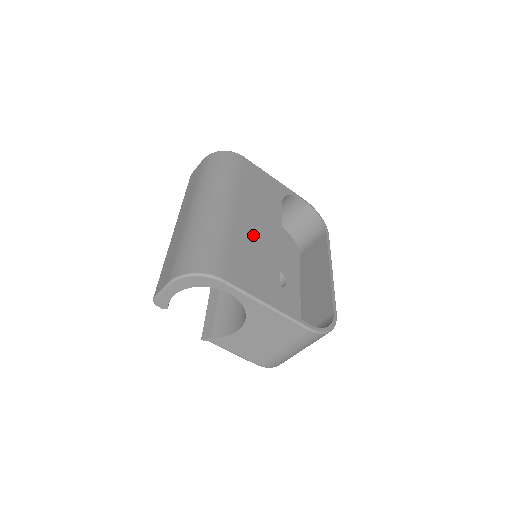
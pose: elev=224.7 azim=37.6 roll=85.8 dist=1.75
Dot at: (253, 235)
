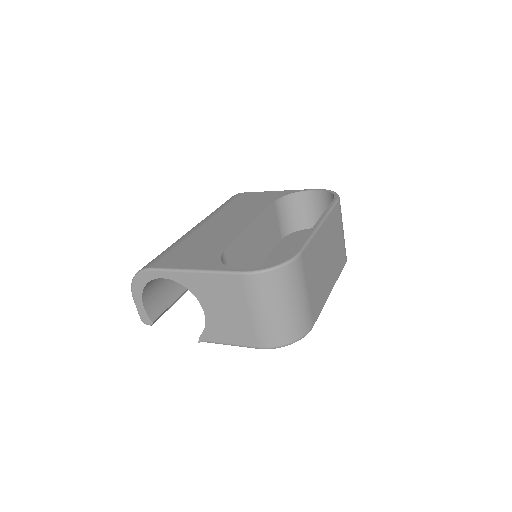
Dot at: (212, 233)
